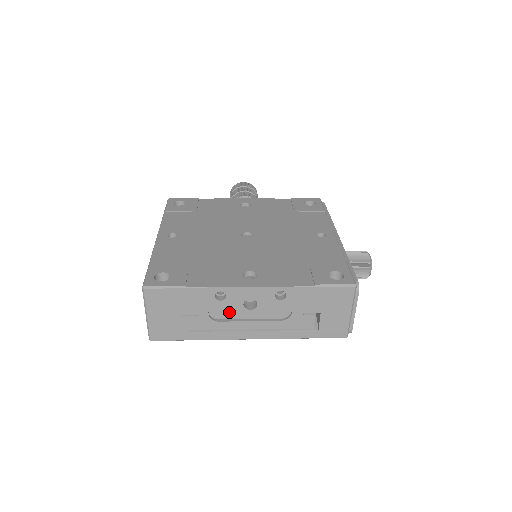
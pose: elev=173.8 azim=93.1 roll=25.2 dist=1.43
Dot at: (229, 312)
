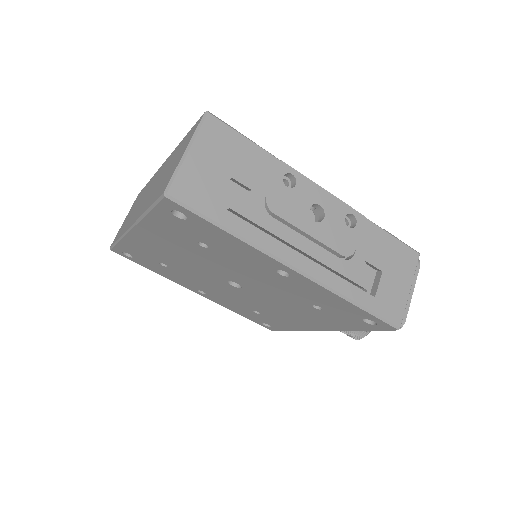
Dot at: (289, 210)
